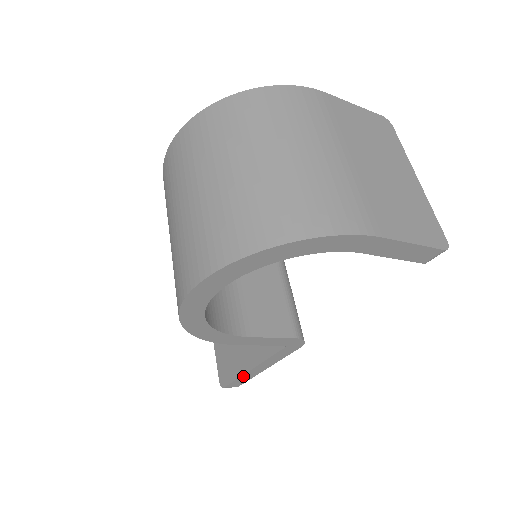
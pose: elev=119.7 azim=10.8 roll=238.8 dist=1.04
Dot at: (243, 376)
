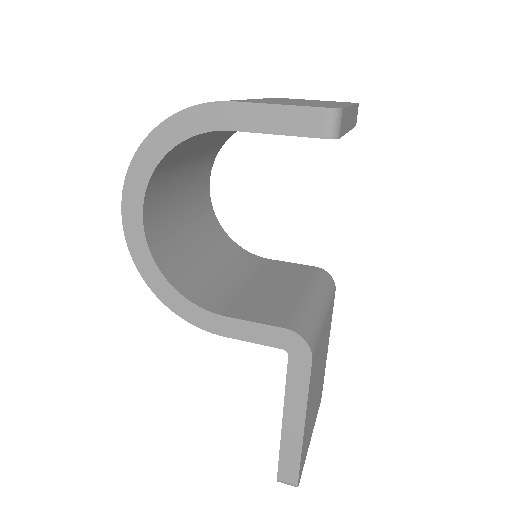
Dot at: (284, 444)
